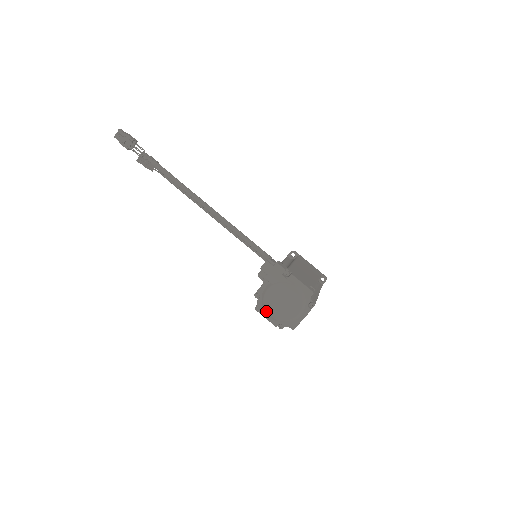
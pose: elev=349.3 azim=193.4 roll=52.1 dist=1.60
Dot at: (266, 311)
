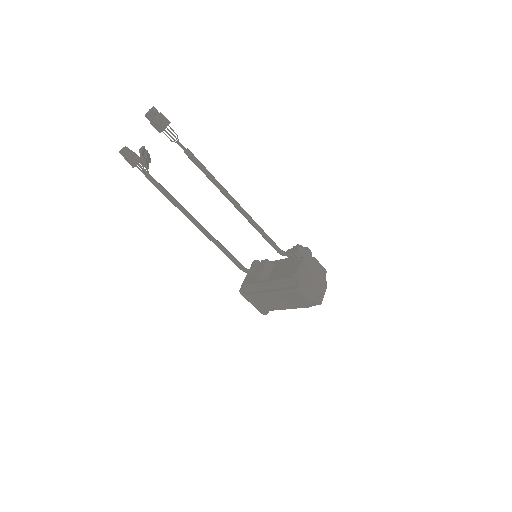
Dot at: (306, 290)
